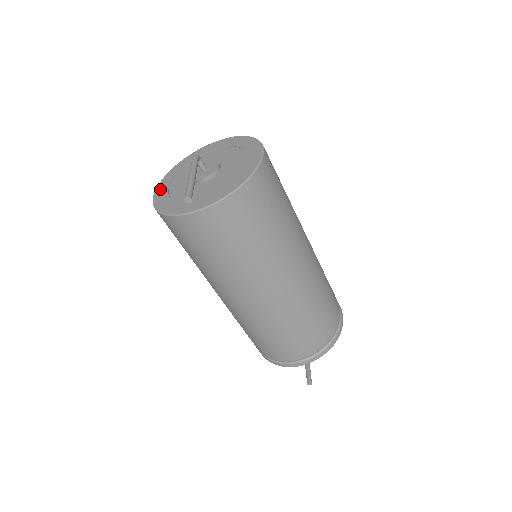
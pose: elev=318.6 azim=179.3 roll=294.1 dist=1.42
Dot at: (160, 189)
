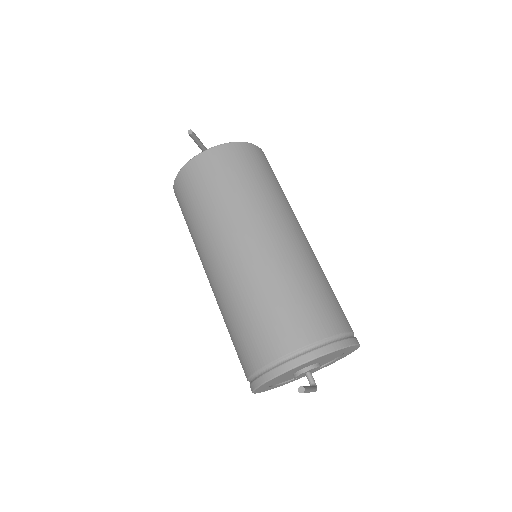
Dot at: occluded
